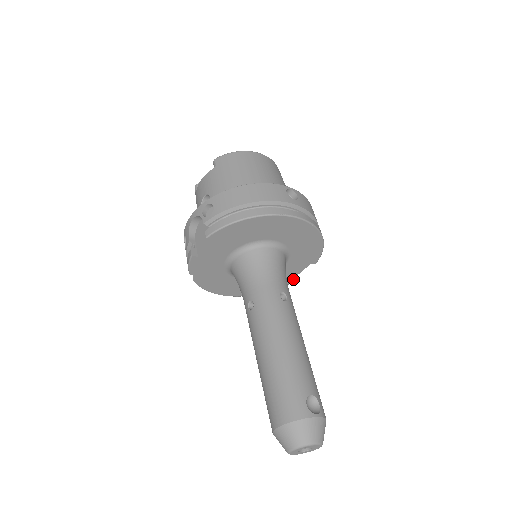
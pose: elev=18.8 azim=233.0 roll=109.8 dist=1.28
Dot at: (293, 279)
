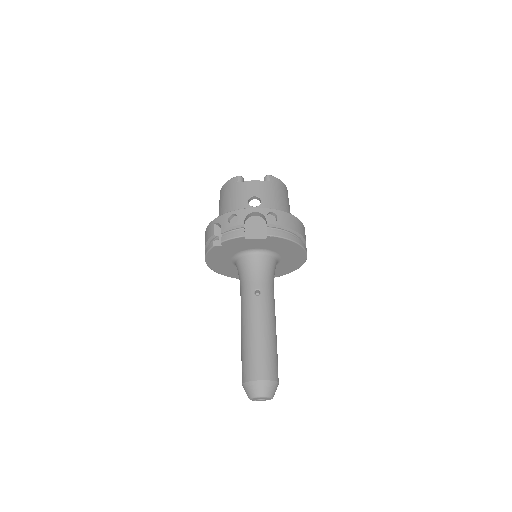
Dot at: occluded
